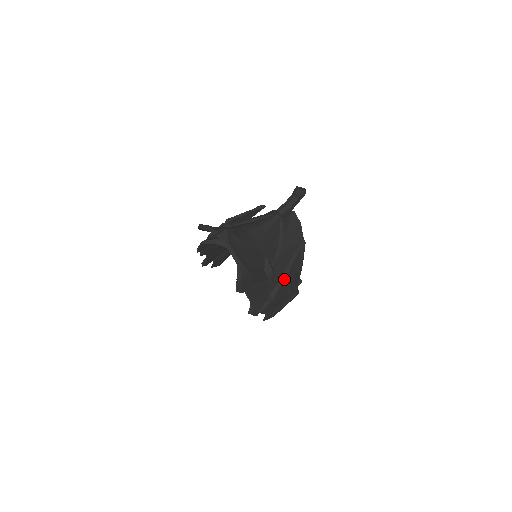
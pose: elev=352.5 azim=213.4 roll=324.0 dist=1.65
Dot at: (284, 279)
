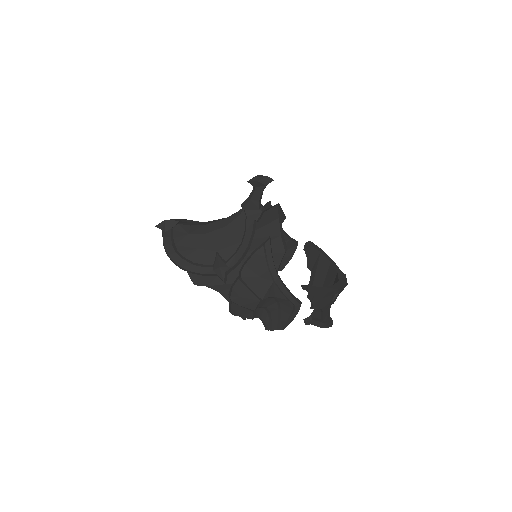
Dot at: (238, 278)
